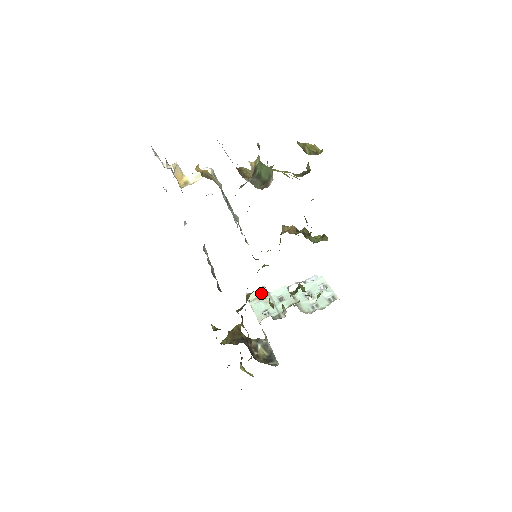
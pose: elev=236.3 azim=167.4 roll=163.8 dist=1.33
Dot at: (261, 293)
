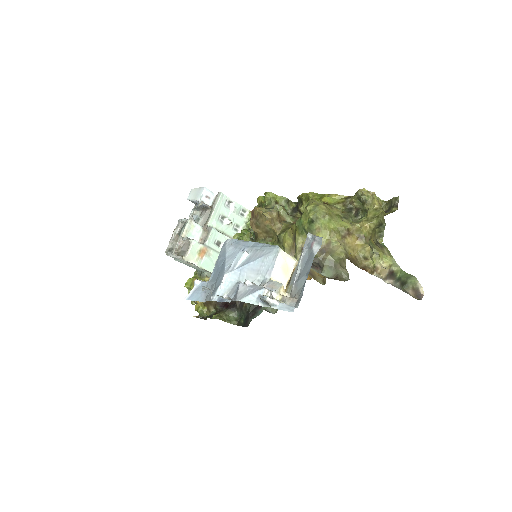
Dot at: (198, 249)
